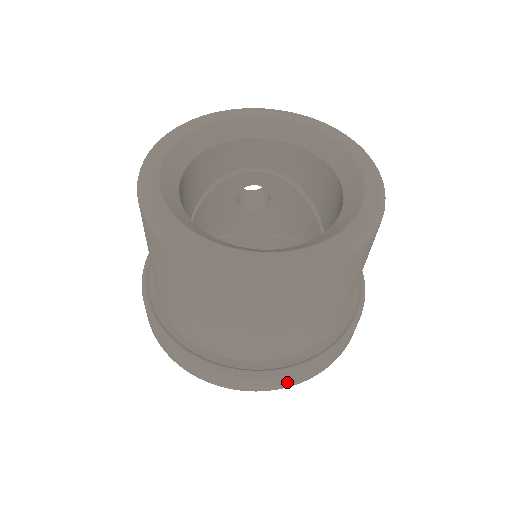
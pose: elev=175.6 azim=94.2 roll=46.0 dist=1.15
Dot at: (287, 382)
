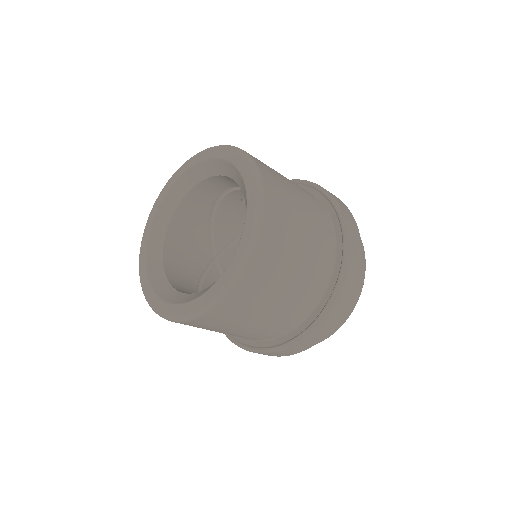
Dot at: (283, 354)
